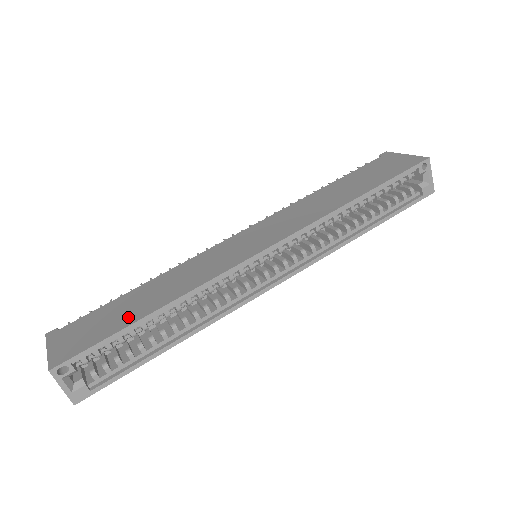
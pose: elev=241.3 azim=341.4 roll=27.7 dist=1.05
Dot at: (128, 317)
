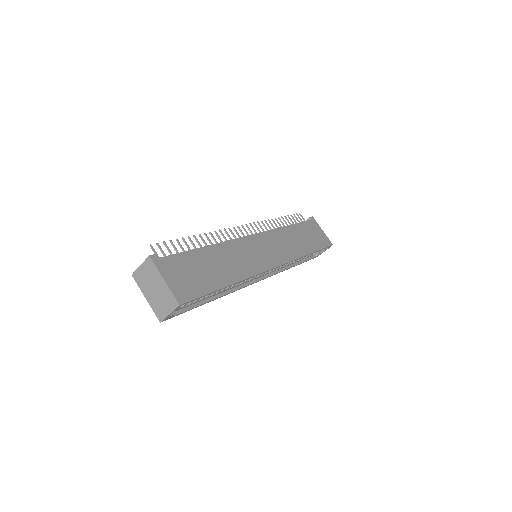
Dot at: (215, 280)
